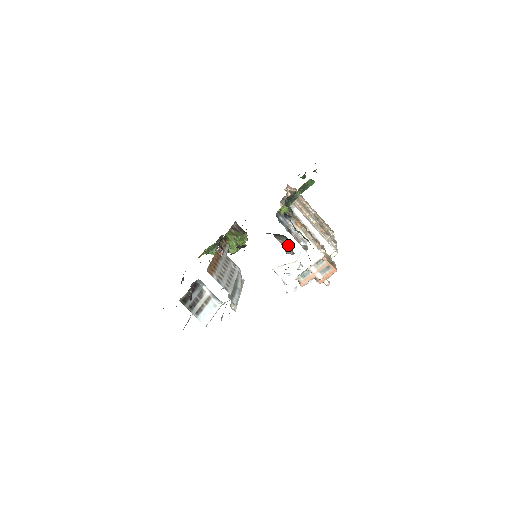
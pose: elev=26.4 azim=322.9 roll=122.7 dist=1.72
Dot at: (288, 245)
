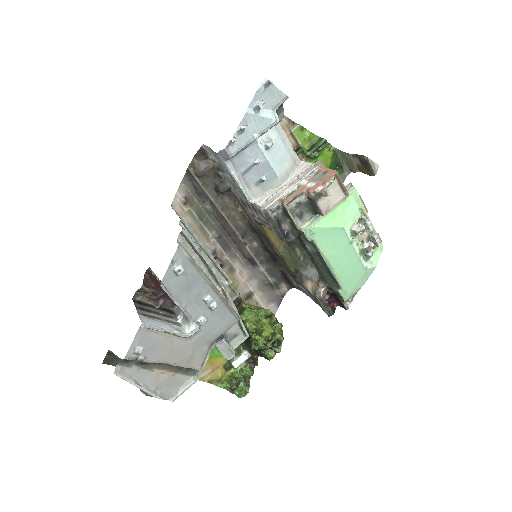
Dot at: (318, 280)
